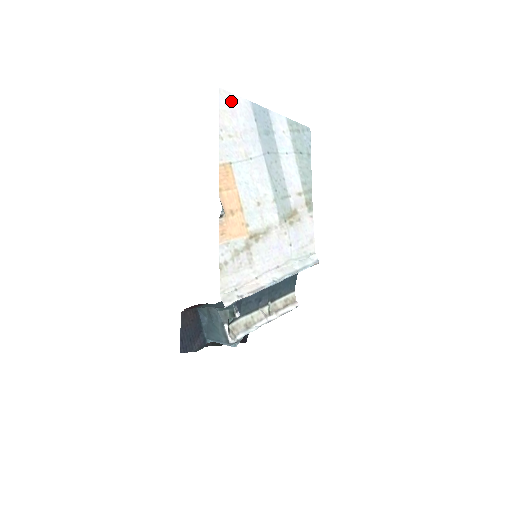
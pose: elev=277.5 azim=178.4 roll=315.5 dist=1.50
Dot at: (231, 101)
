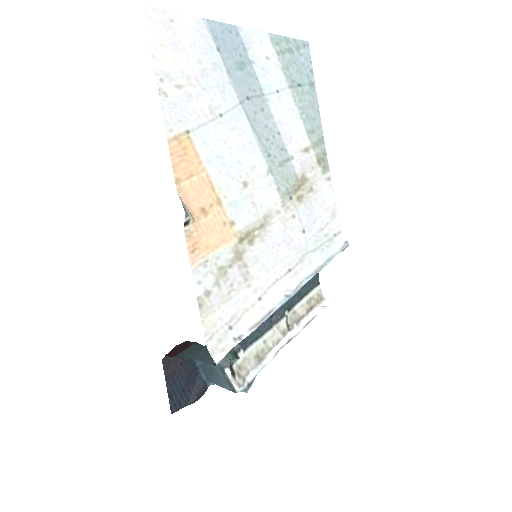
Dot at: (170, 25)
